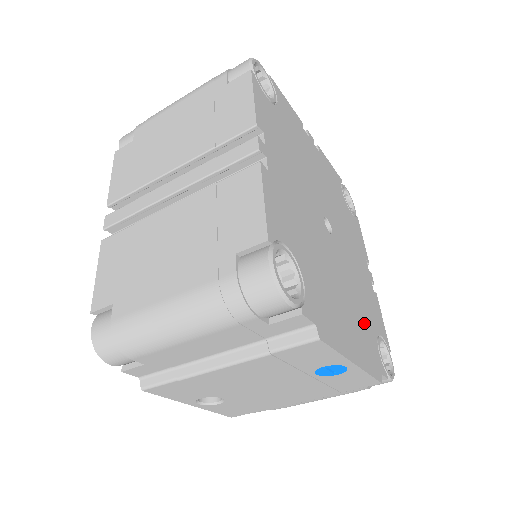
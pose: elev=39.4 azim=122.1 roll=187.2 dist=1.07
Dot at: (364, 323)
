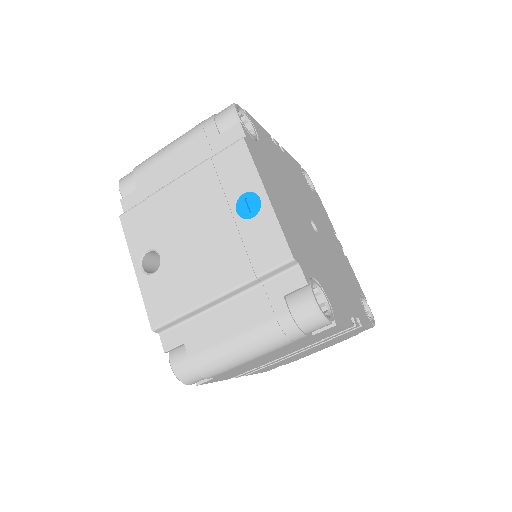
Dot at: (307, 252)
